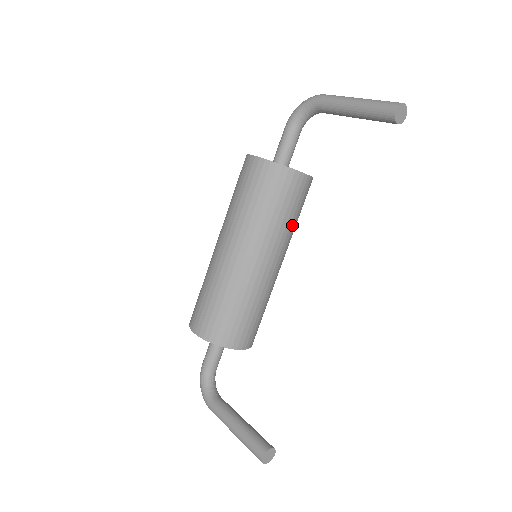
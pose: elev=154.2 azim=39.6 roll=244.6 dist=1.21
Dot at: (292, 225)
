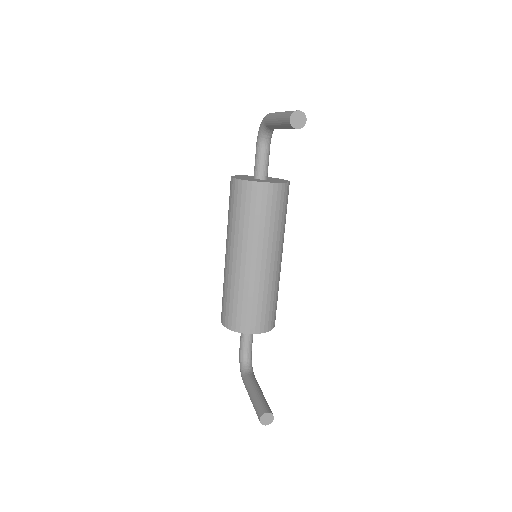
Dot at: (272, 226)
